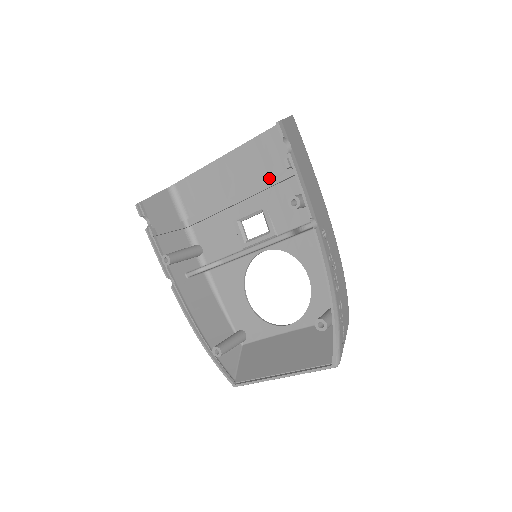
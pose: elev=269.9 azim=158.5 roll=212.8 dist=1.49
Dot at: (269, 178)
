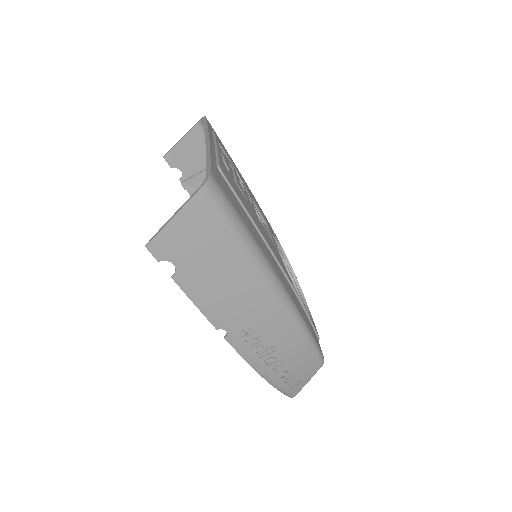
Dot at: occluded
